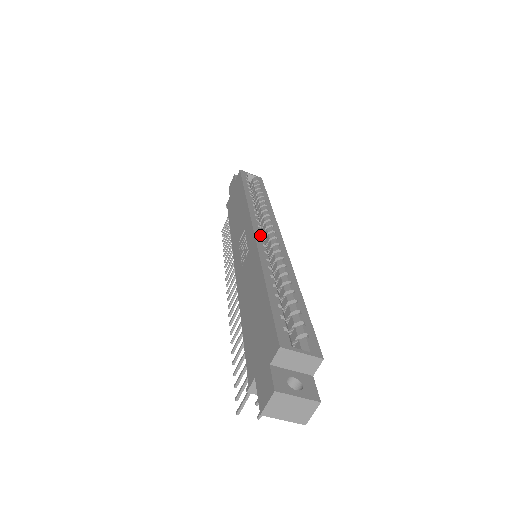
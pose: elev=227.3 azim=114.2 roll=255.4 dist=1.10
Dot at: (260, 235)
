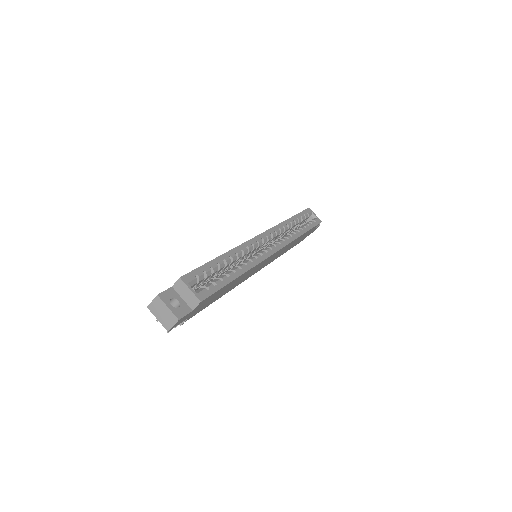
Dot at: (259, 240)
